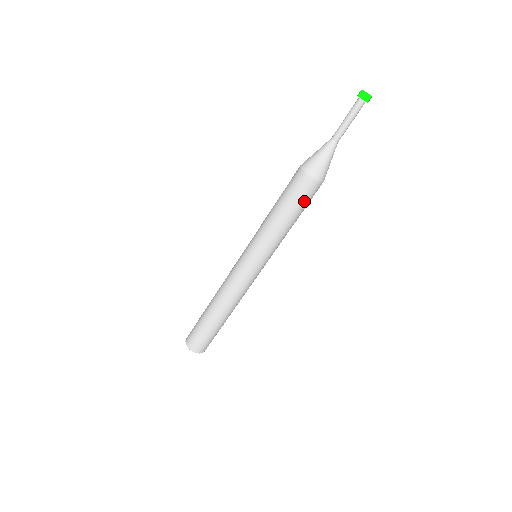
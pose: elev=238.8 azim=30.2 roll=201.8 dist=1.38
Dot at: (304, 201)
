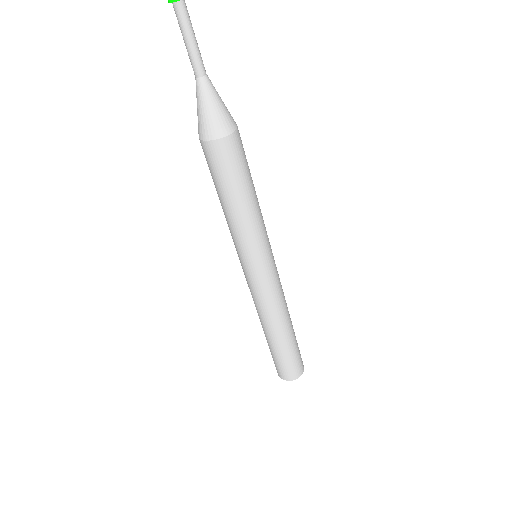
Dot at: (245, 163)
